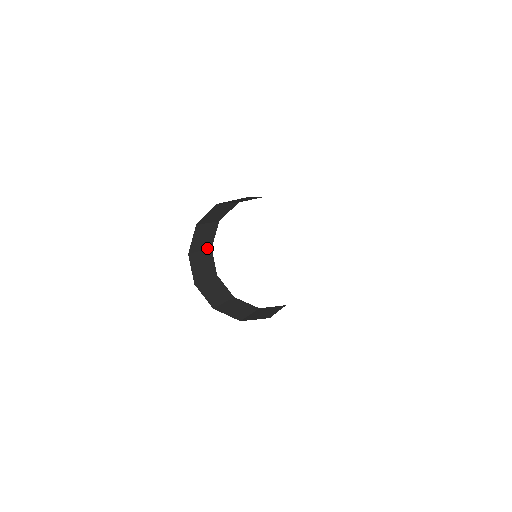
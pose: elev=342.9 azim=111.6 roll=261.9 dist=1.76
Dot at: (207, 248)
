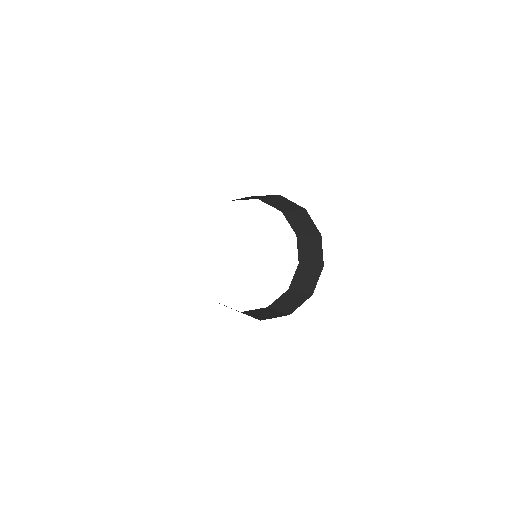
Dot at: occluded
